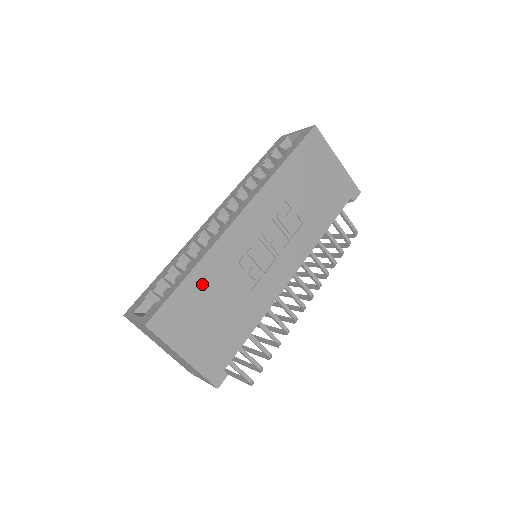
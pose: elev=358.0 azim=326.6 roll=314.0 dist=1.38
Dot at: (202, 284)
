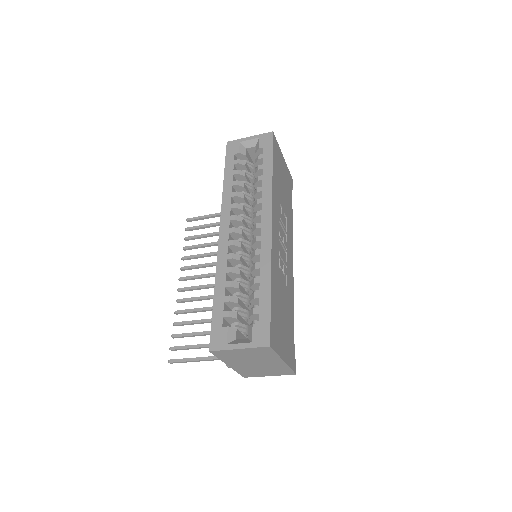
Dot at: (275, 294)
